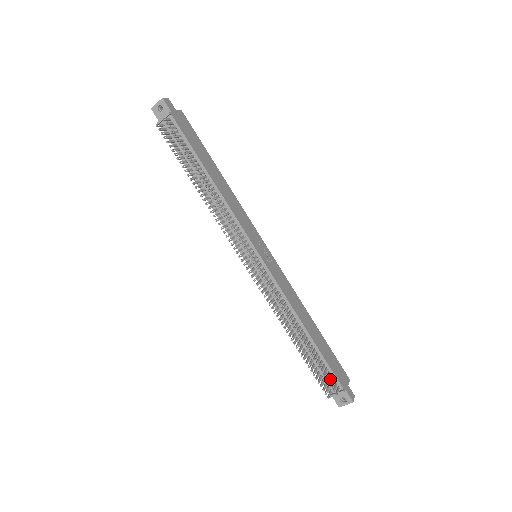
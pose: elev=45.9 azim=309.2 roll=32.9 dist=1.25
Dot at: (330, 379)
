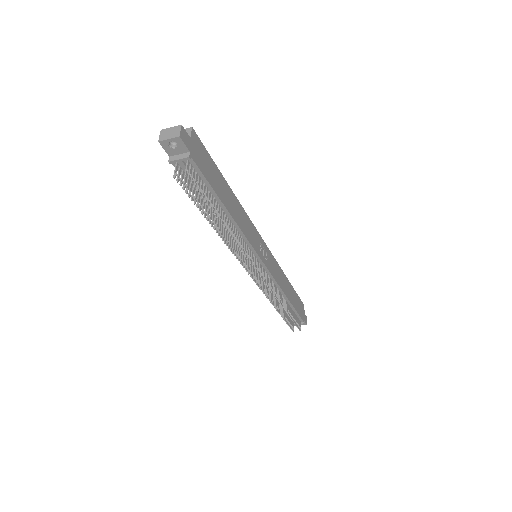
Dot at: (297, 322)
